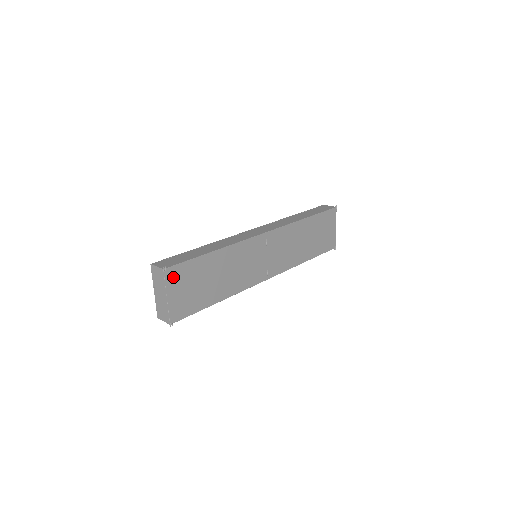
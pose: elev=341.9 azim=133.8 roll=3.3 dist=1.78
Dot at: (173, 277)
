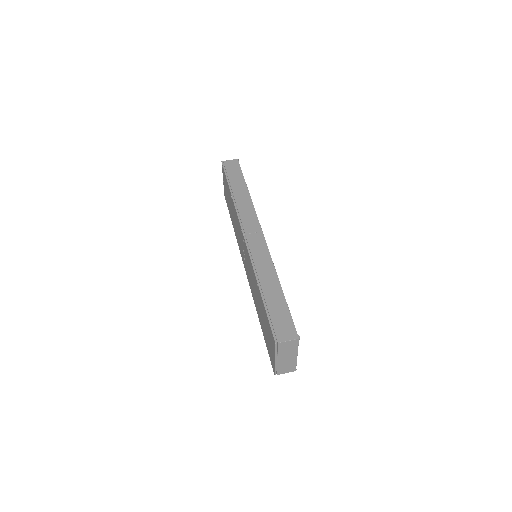
Dot at: occluded
